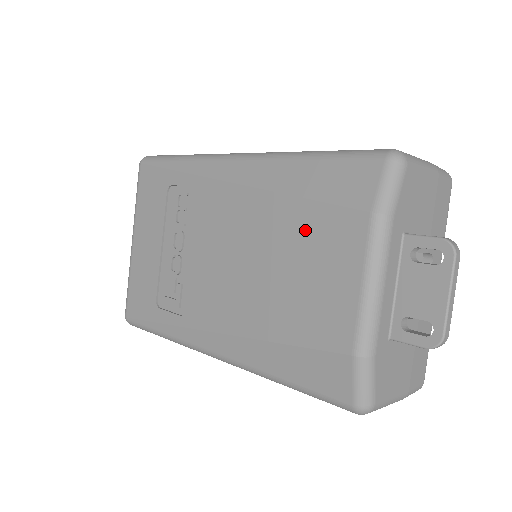
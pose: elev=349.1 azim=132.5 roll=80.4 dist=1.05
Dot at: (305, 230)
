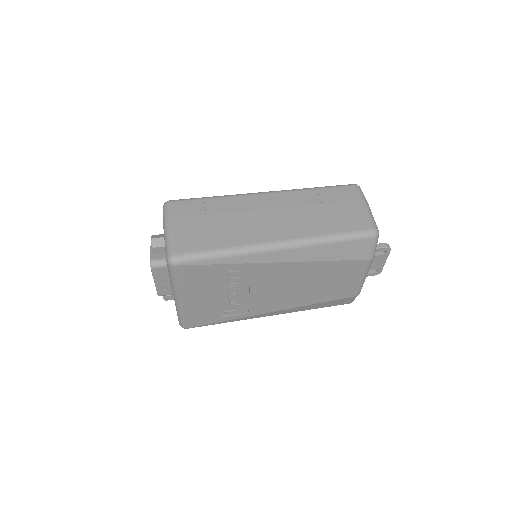
Dot at: (334, 270)
